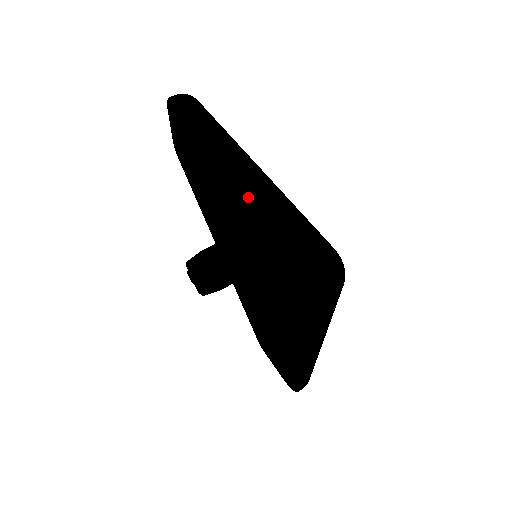
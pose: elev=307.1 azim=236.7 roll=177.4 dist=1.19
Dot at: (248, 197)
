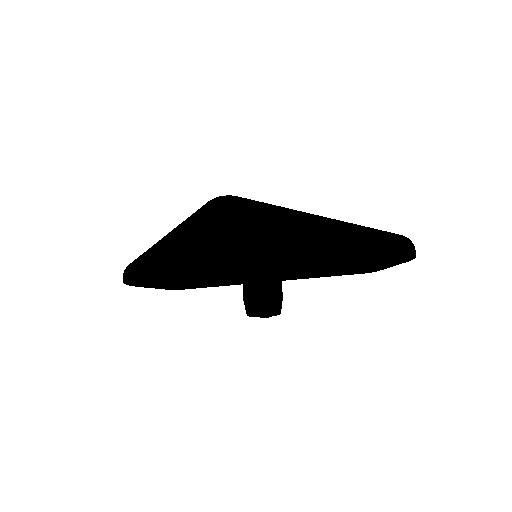
Dot at: (174, 255)
